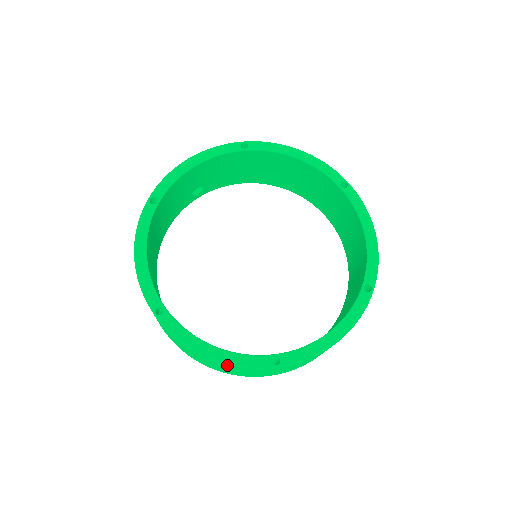
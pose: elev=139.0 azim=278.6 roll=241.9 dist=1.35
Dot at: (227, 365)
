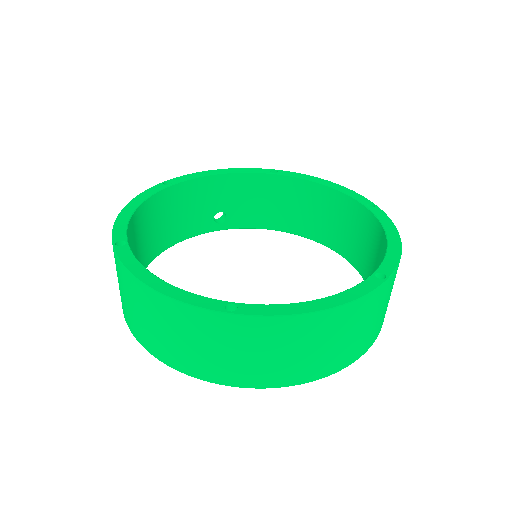
Dot at: (168, 303)
